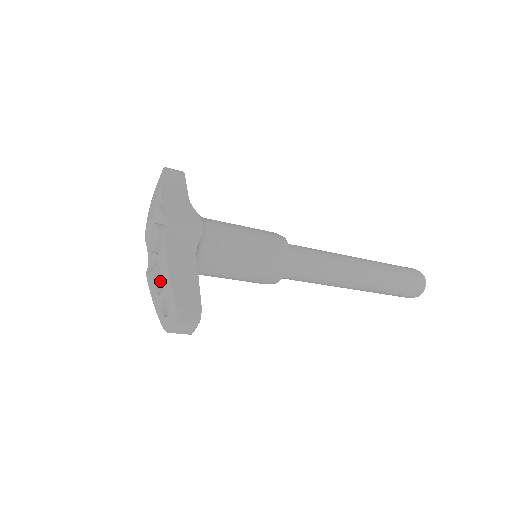
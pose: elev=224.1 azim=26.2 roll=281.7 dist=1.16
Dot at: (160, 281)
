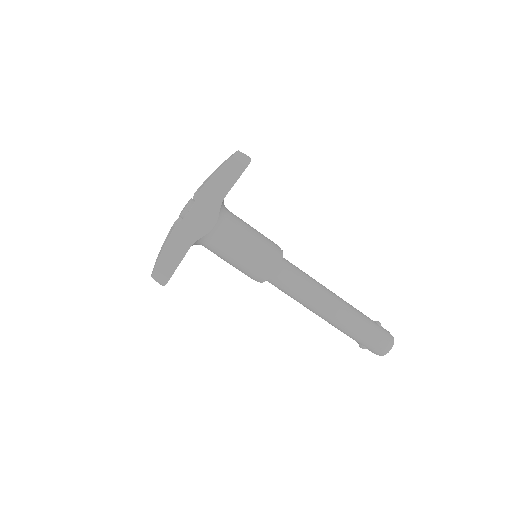
Dot at: occluded
